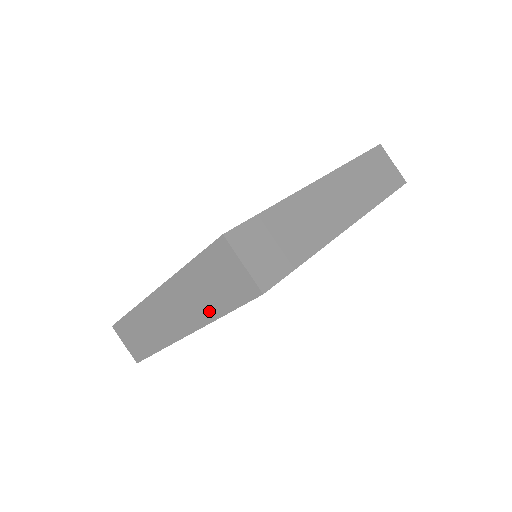
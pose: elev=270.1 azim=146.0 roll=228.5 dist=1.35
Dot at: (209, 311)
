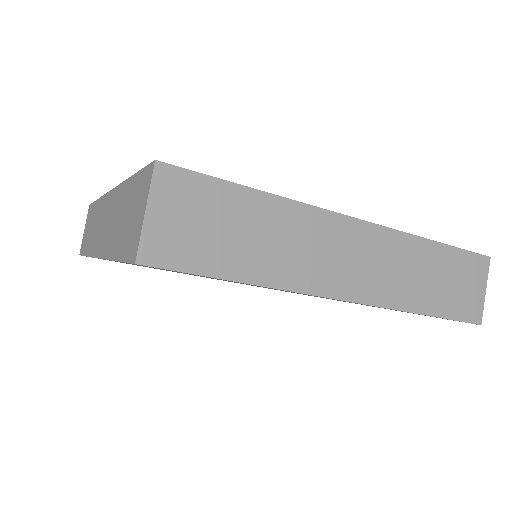
Dot at: (113, 245)
